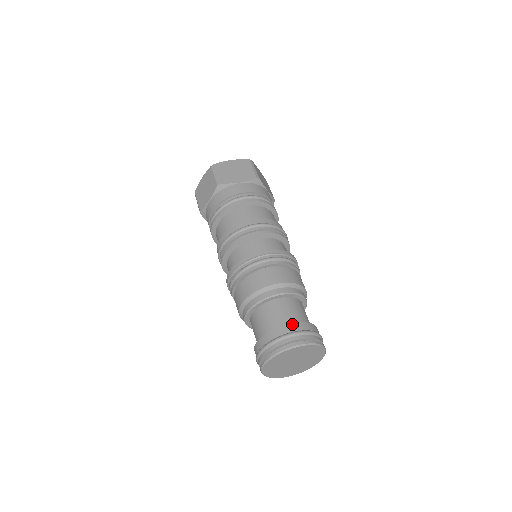
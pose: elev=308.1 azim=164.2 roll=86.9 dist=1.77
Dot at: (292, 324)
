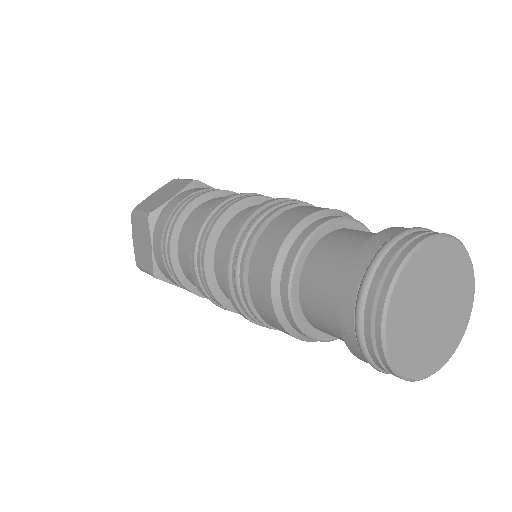
Dot at: occluded
